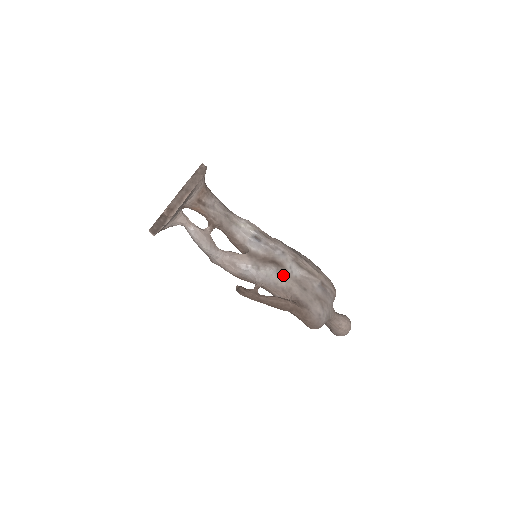
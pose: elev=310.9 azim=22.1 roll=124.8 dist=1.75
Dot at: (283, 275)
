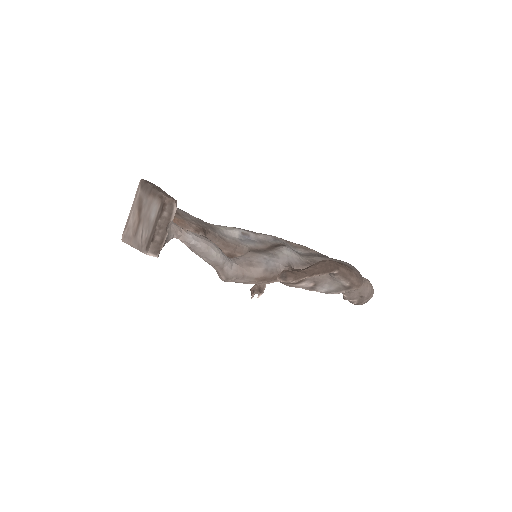
Dot at: occluded
